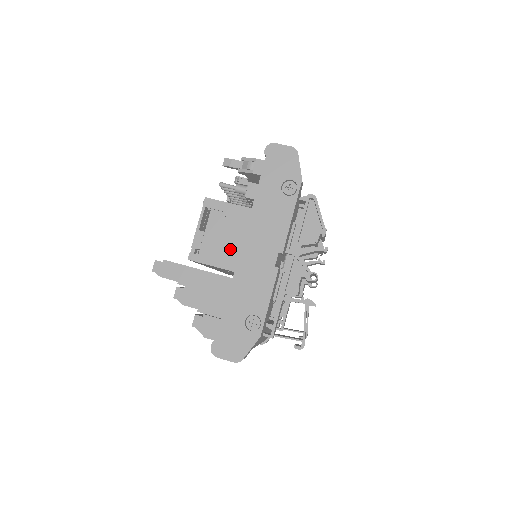
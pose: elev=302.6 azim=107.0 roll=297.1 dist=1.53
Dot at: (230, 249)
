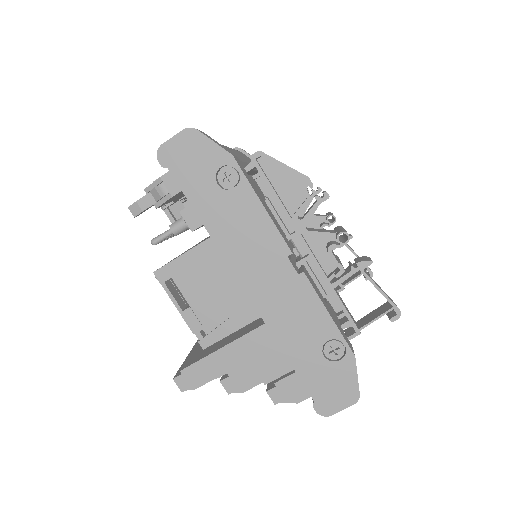
Dot at: (233, 299)
